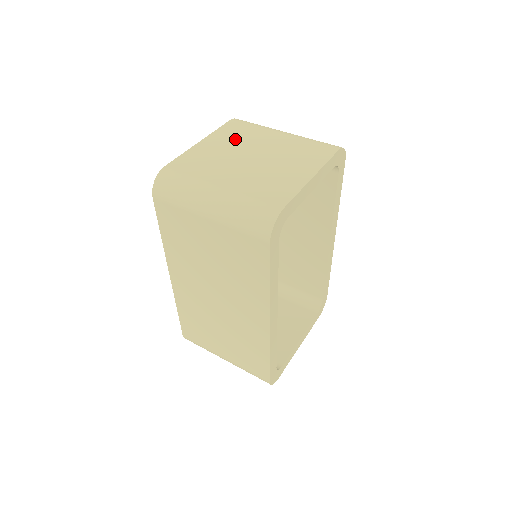
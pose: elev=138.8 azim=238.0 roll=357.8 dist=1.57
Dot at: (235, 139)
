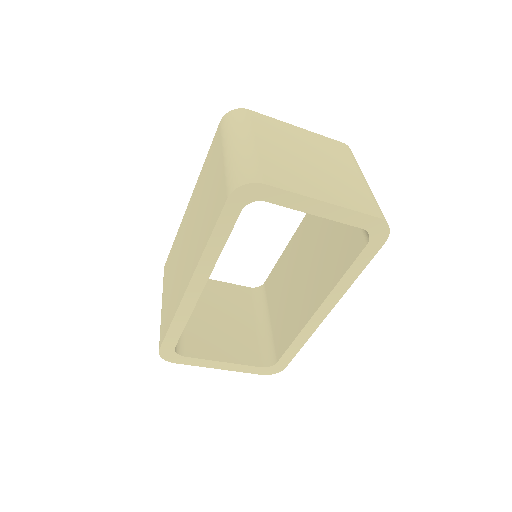
Dot at: (322, 147)
